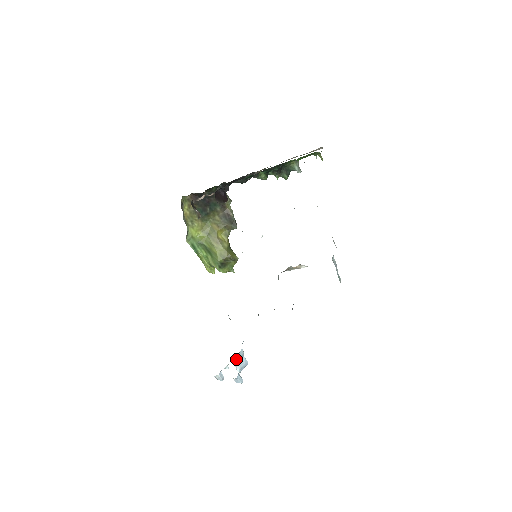
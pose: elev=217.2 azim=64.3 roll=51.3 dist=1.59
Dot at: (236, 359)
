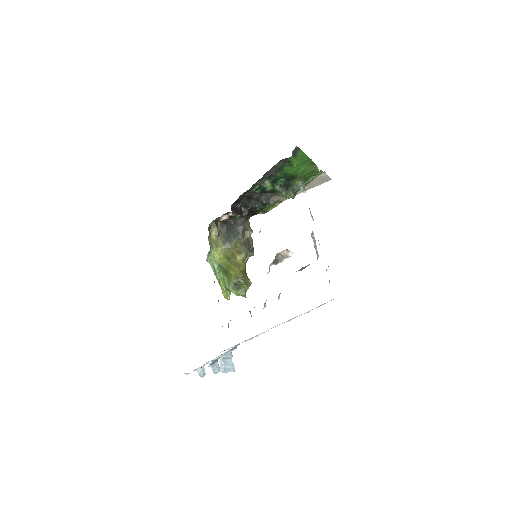
Dot at: (221, 356)
